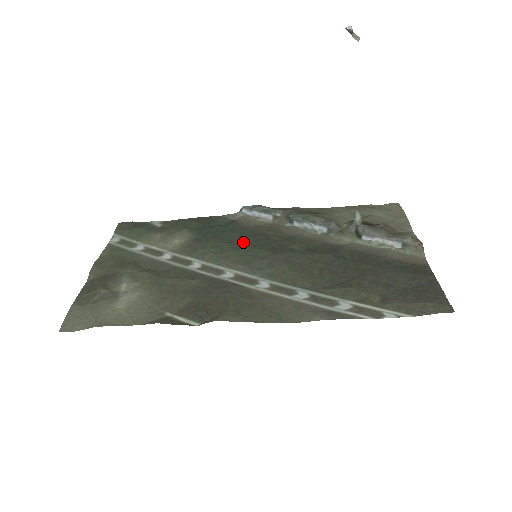
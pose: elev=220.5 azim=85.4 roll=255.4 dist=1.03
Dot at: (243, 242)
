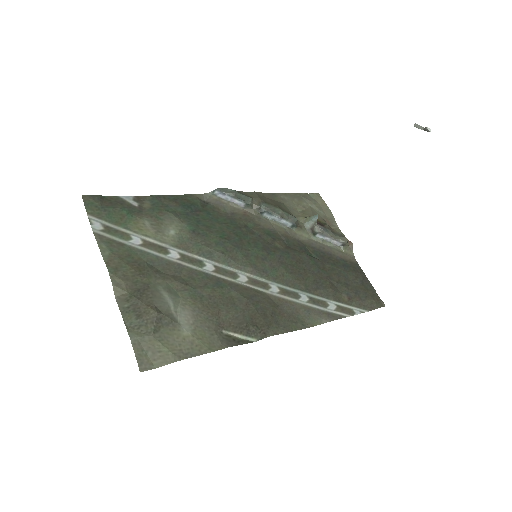
Dot at: (237, 238)
